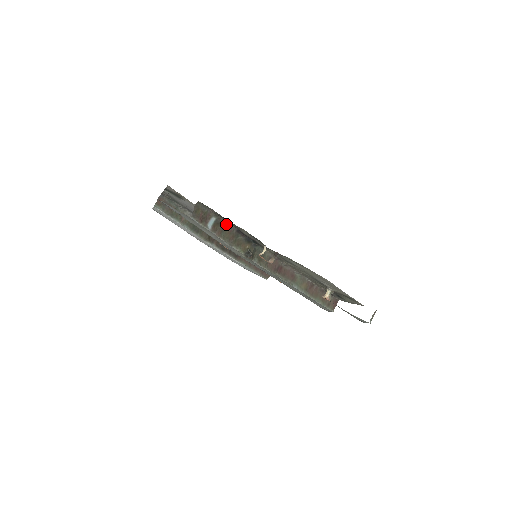
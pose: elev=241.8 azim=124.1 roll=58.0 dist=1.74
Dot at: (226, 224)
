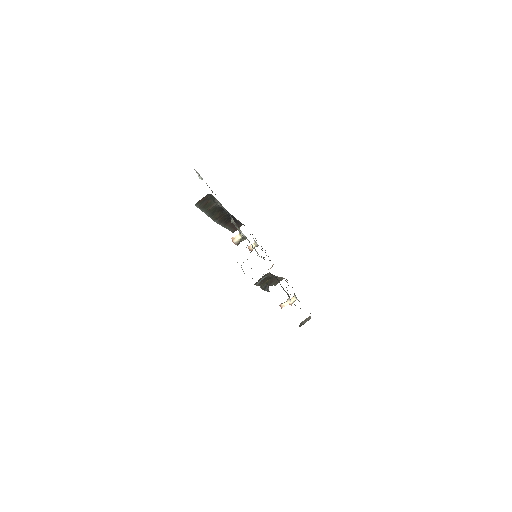
Dot at: (270, 275)
